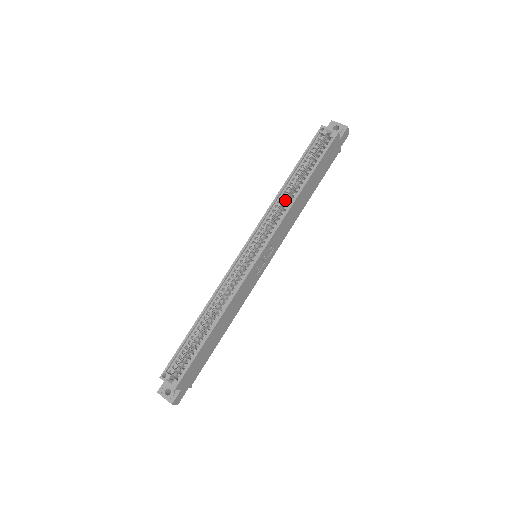
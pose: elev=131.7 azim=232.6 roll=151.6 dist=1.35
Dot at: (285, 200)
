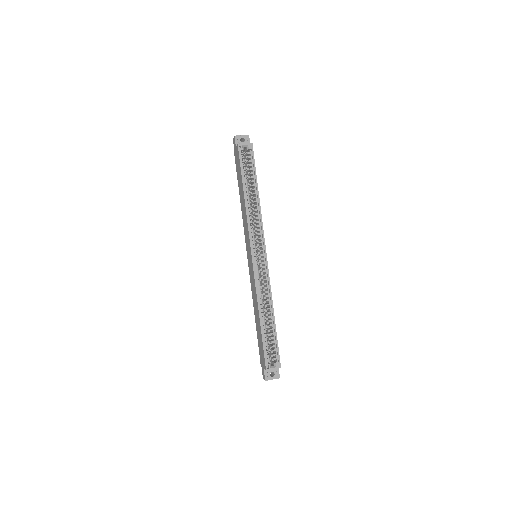
Dot at: occluded
